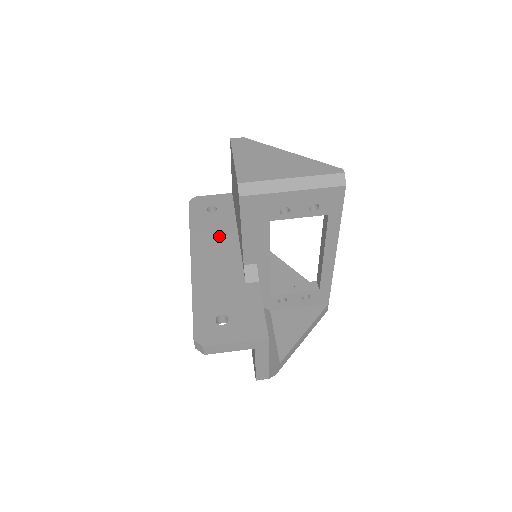
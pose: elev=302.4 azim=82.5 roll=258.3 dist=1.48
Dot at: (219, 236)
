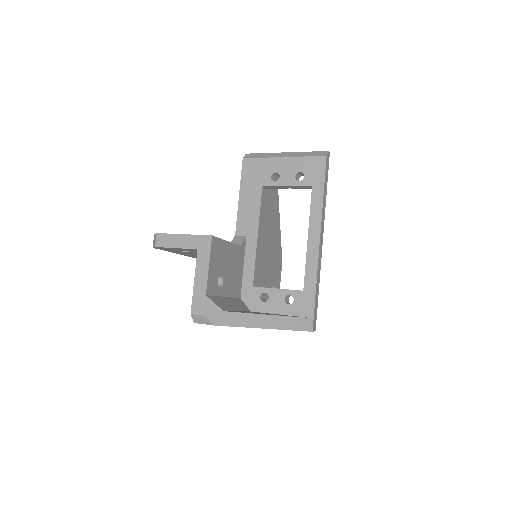
Dot at: occluded
